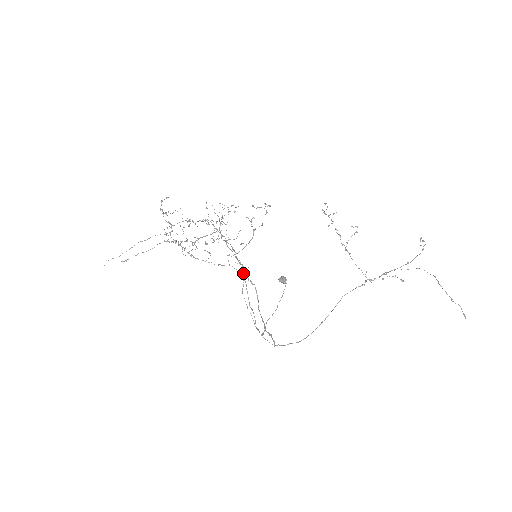
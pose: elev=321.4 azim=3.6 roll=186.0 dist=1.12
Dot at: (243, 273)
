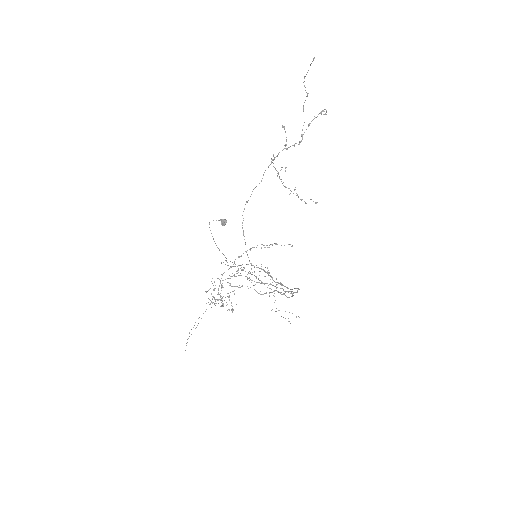
Dot at: (290, 293)
